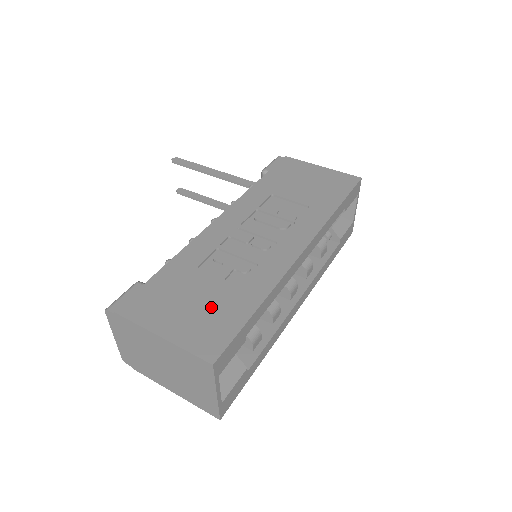
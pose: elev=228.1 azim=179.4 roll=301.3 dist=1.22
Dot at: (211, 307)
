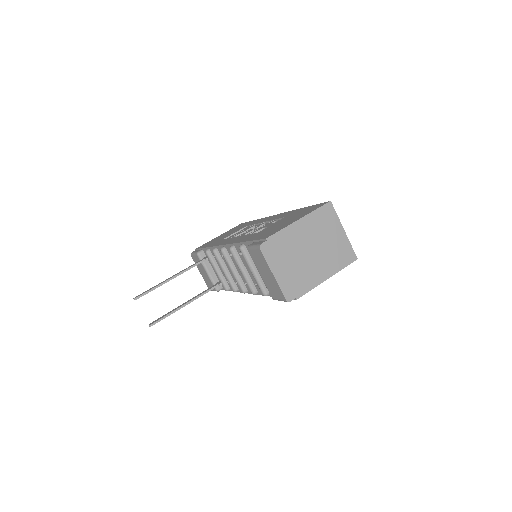
Dot at: (292, 217)
